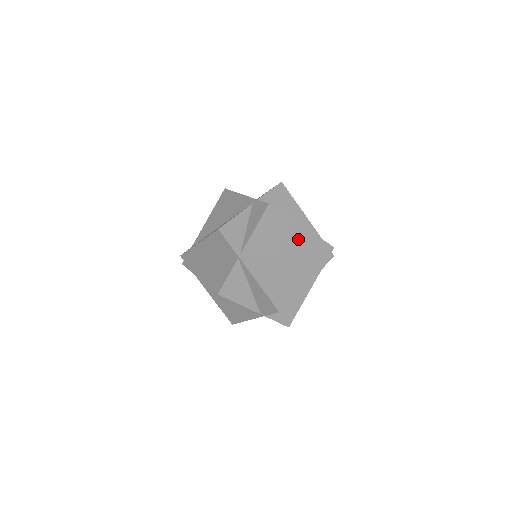
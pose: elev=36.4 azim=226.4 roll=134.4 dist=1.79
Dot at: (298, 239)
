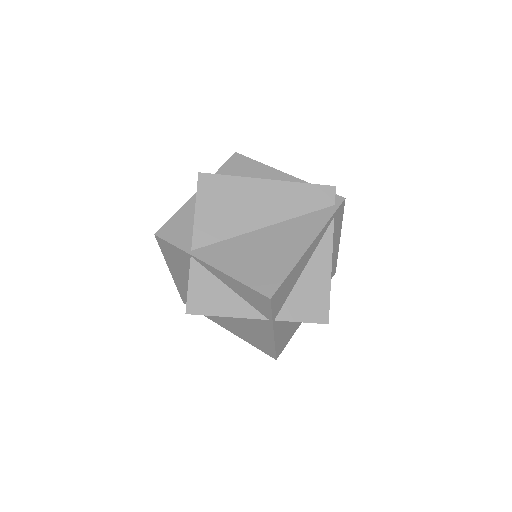
Dot at: (269, 198)
